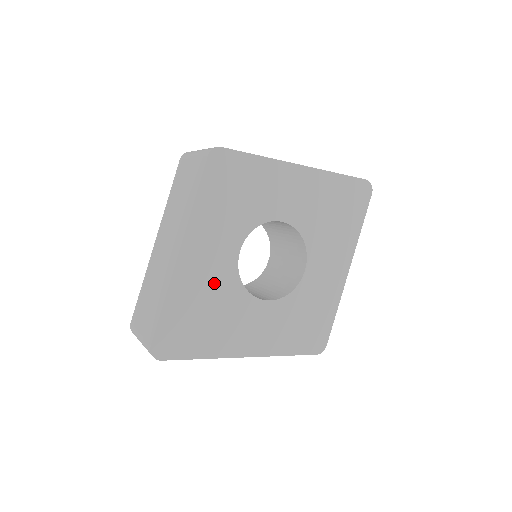
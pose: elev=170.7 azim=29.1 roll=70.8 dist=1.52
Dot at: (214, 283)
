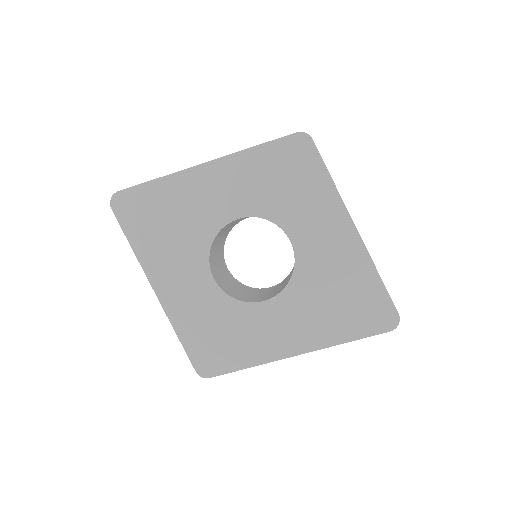
Dot at: (198, 213)
